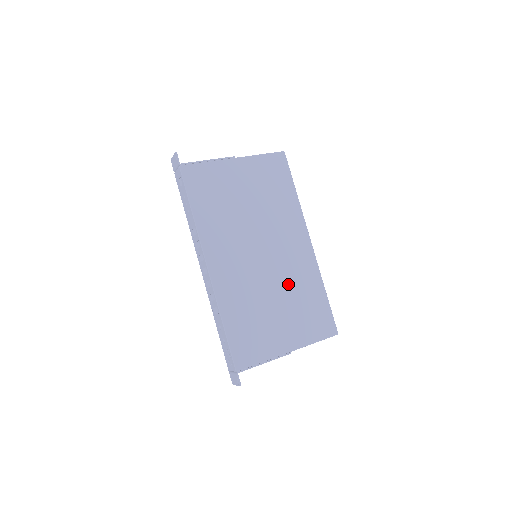
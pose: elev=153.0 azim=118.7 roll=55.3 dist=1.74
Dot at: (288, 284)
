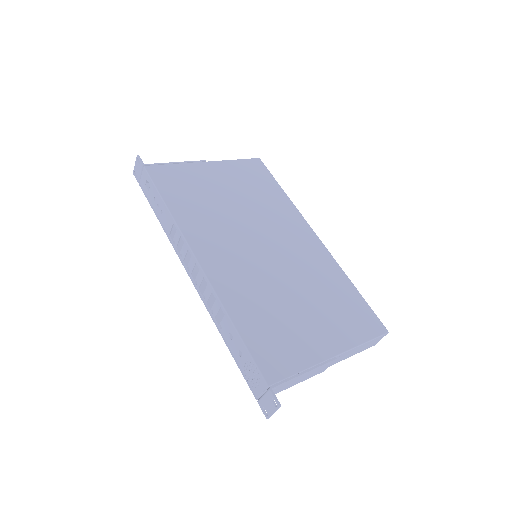
Dot at: (305, 278)
